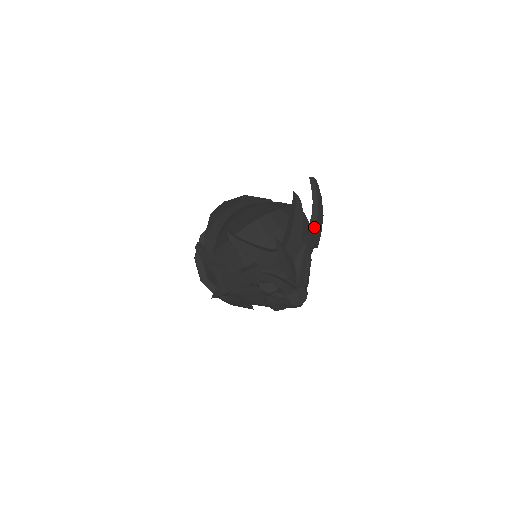
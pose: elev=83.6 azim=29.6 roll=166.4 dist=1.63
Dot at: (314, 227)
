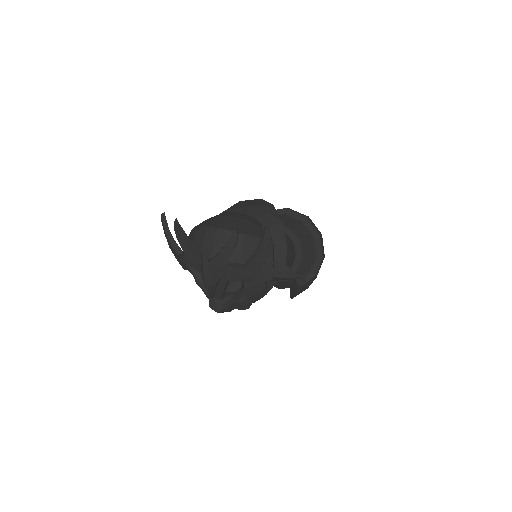
Dot at: (247, 265)
